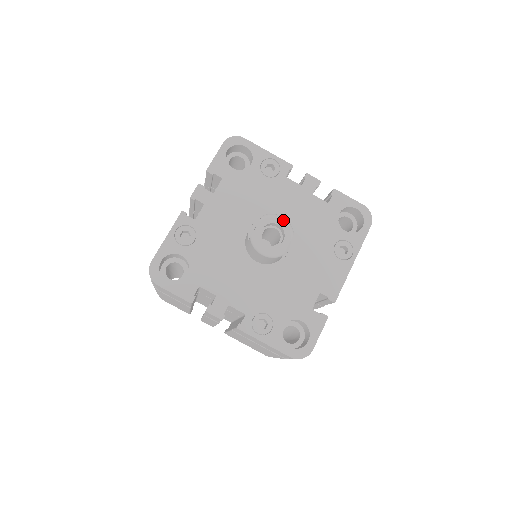
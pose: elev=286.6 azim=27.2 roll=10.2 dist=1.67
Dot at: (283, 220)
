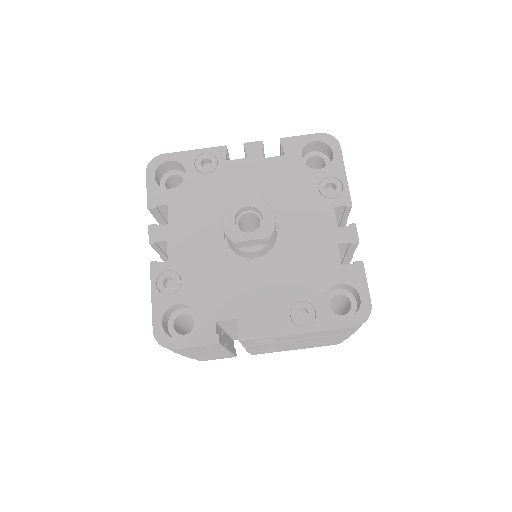
Dot at: (271, 219)
